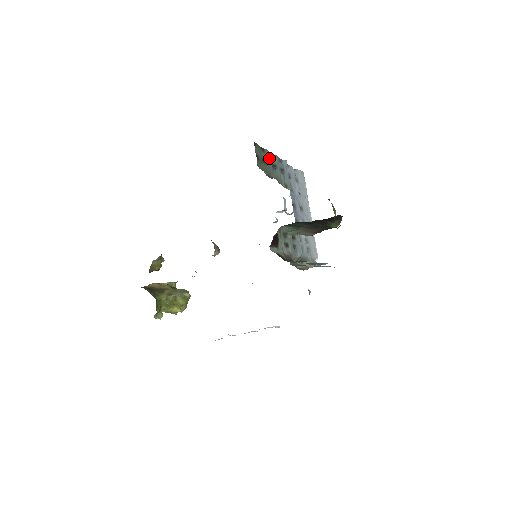
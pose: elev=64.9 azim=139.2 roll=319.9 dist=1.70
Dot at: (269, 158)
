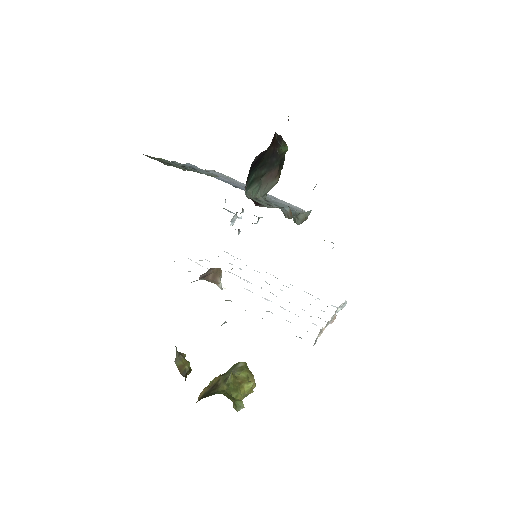
Dot at: (171, 162)
